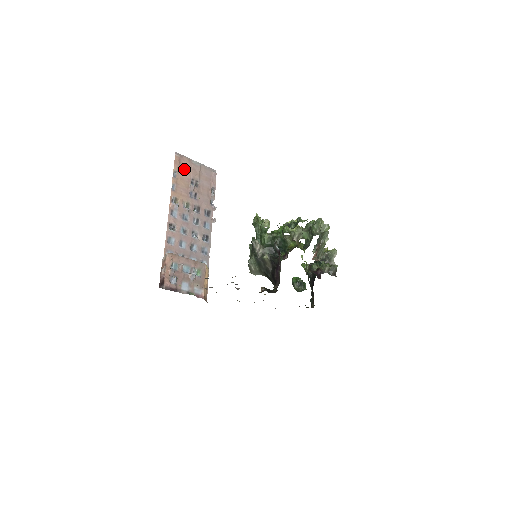
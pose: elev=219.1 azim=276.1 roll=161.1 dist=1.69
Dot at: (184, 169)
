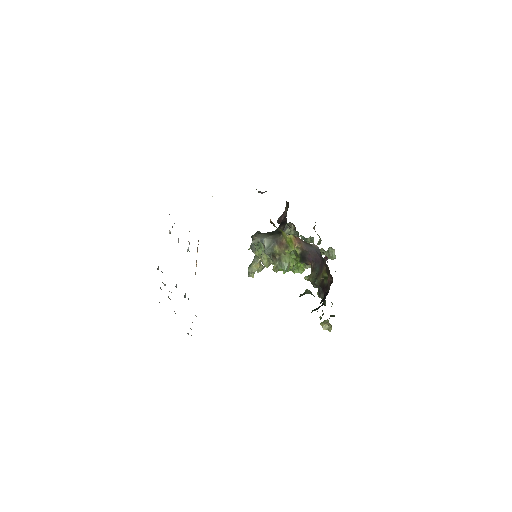
Dot at: occluded
